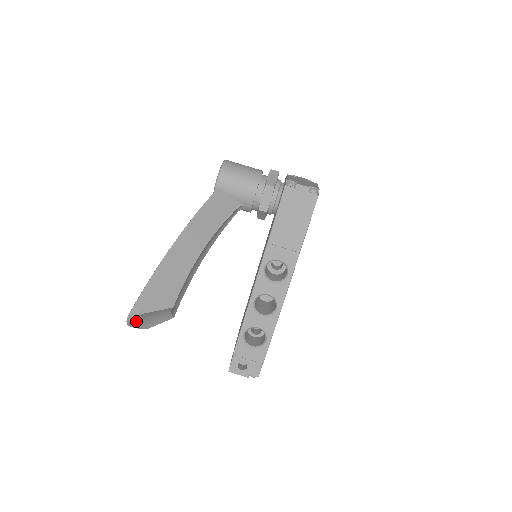
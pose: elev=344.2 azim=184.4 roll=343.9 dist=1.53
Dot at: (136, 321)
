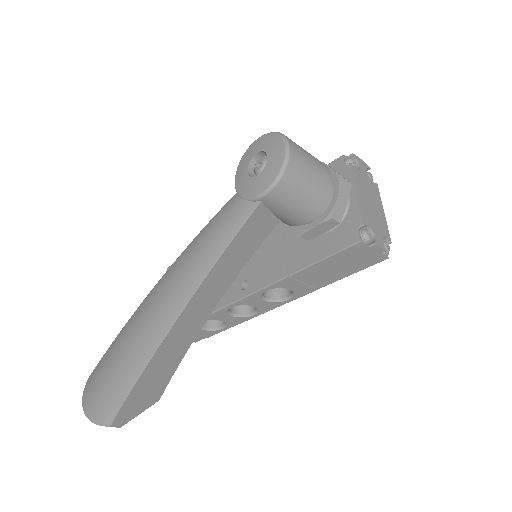
Dot at: occluded
